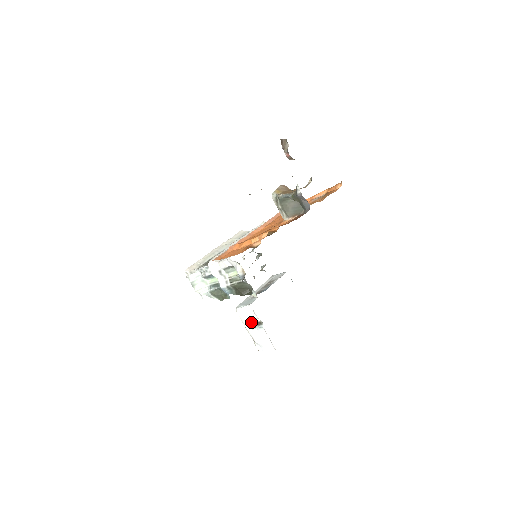
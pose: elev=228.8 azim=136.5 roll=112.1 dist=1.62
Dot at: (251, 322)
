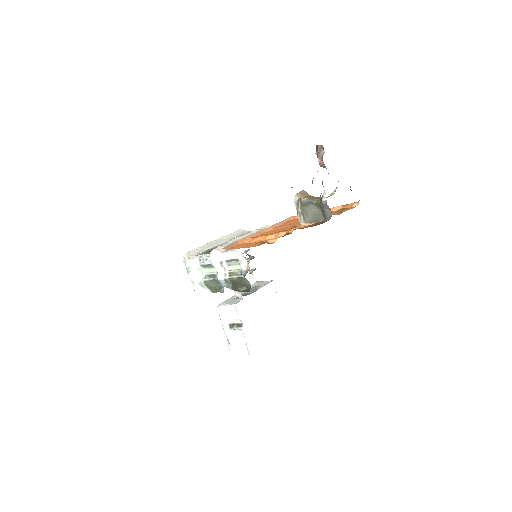
Dot at: (230, 322)
